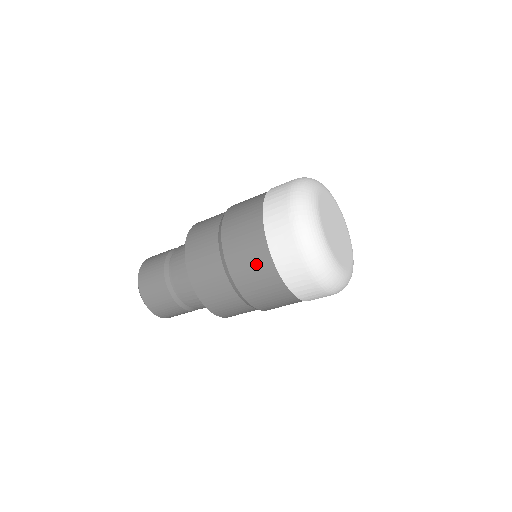
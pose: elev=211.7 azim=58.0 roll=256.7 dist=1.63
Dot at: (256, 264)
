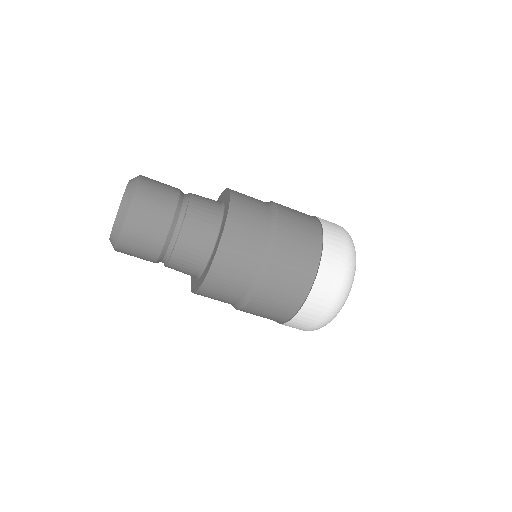
Dot at: (303, 215)
